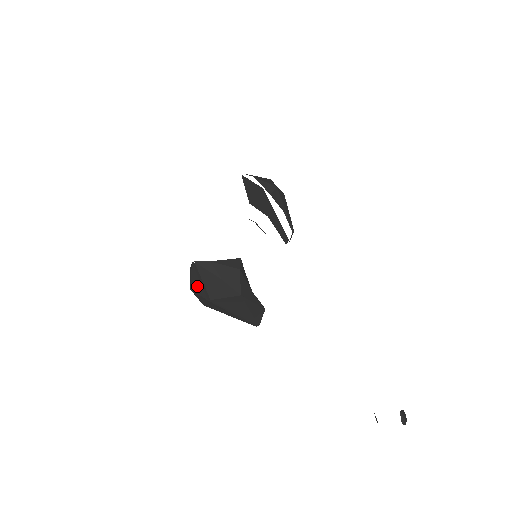
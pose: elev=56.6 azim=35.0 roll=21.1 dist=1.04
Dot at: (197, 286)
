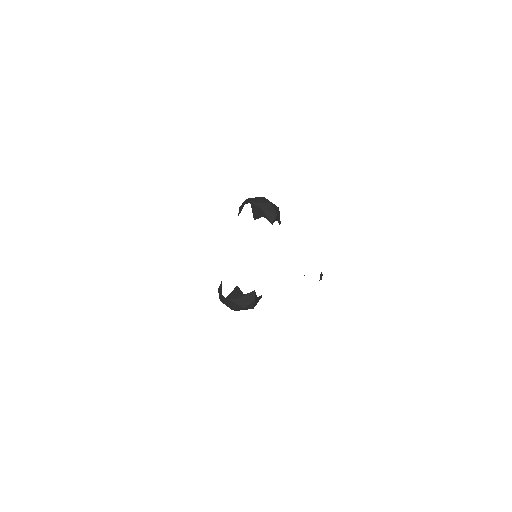
Dot at: (226, 304)
